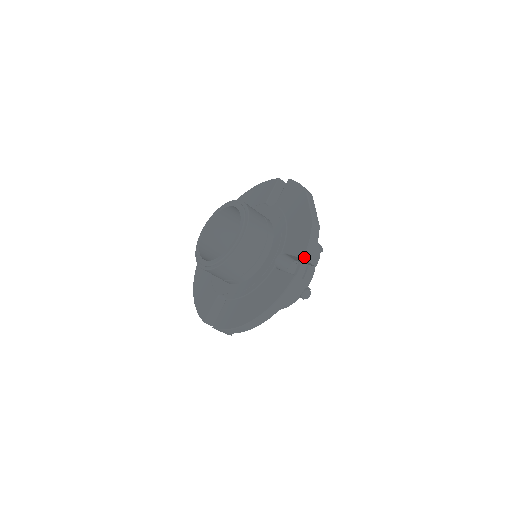
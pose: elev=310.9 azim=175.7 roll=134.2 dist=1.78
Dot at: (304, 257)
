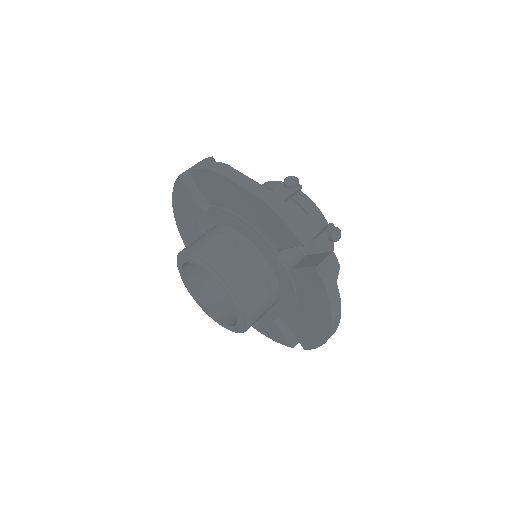
Dot at: (302, 244)
